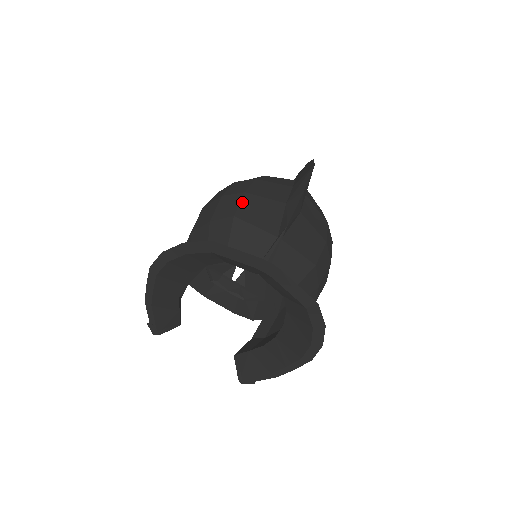
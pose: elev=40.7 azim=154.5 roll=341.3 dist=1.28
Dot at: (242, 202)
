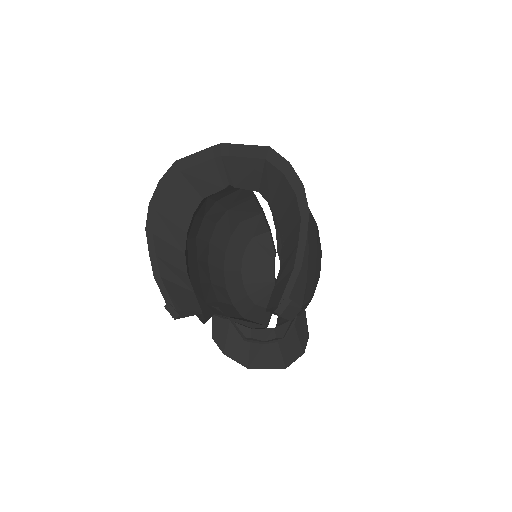
Dot at: occluded
